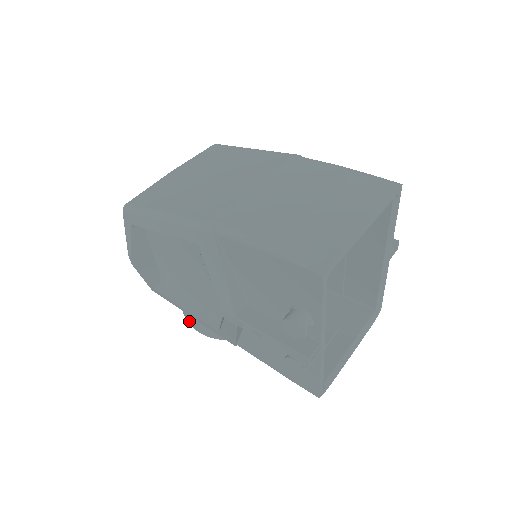
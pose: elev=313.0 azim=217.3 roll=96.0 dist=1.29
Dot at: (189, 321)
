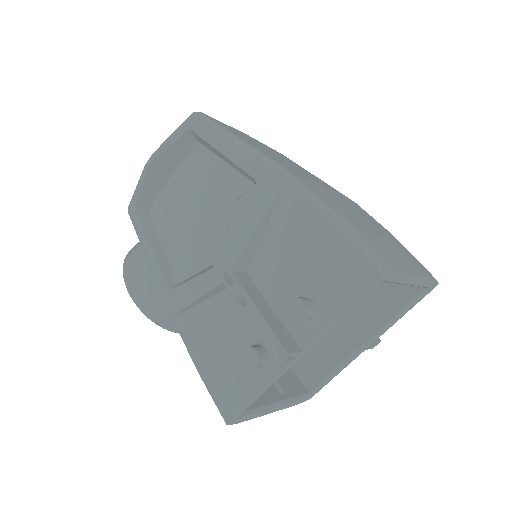
Dot at: (127, 271)
